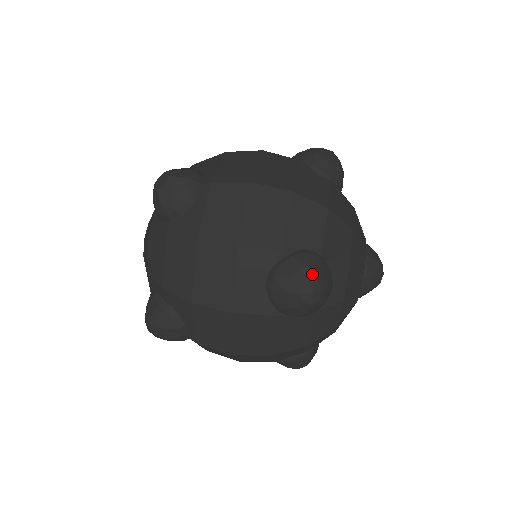
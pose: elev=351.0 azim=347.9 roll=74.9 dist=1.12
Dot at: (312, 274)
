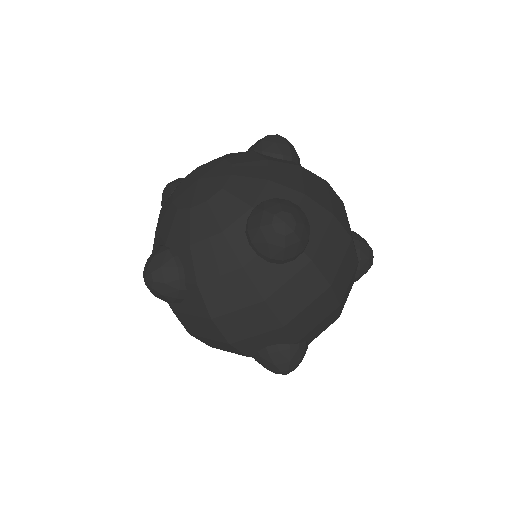
Dot at: occluded
